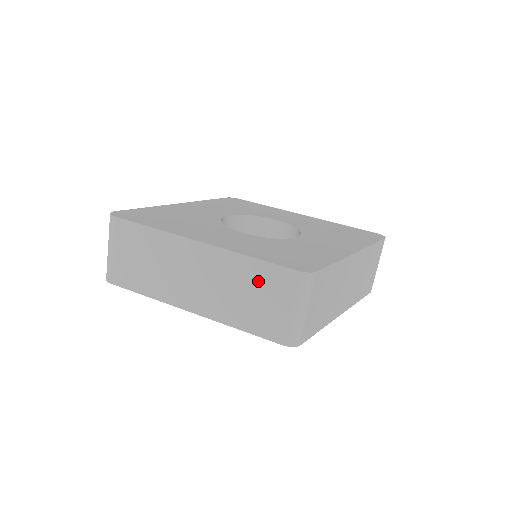
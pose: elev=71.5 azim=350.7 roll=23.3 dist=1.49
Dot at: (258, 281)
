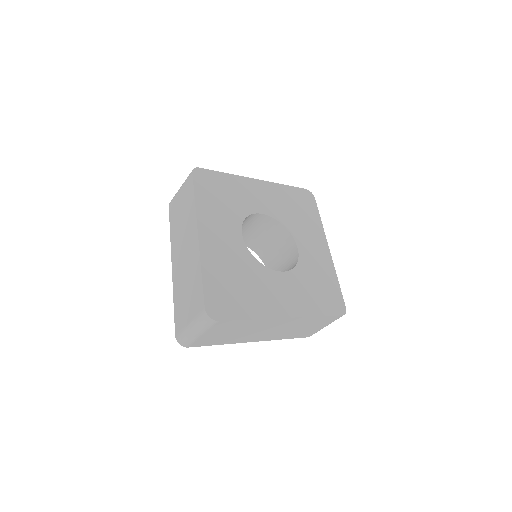
Dot at: (315, 323)
